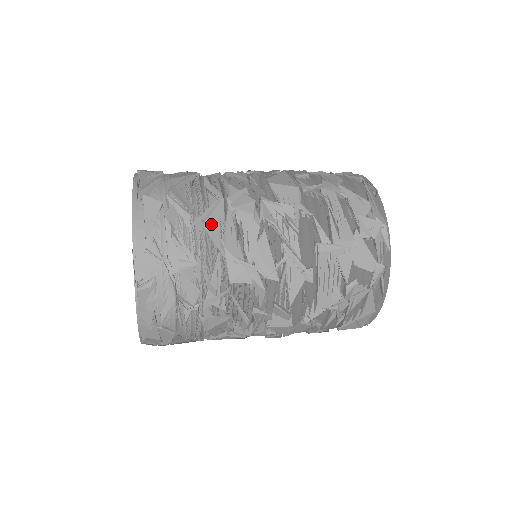
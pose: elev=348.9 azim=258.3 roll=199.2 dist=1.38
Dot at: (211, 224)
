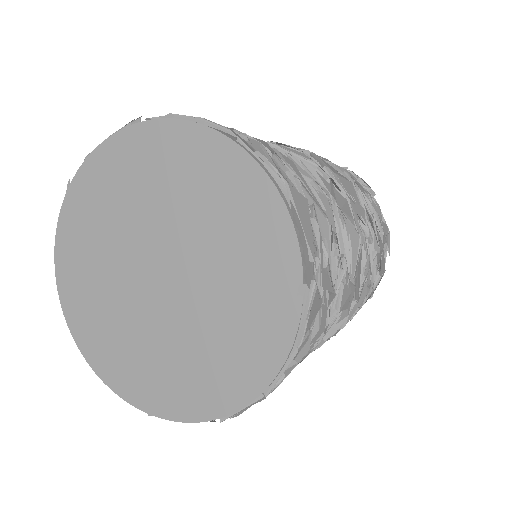
Dot at: occluded
